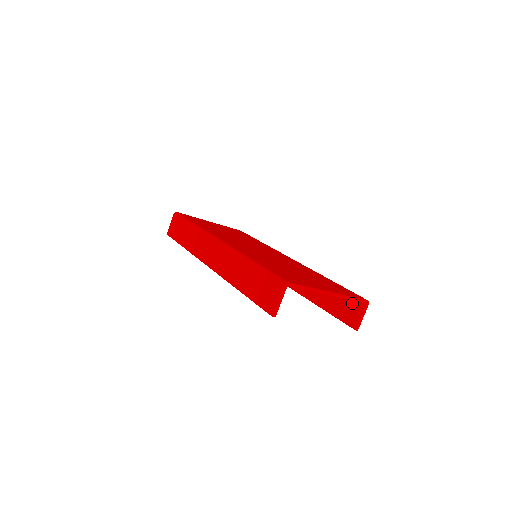
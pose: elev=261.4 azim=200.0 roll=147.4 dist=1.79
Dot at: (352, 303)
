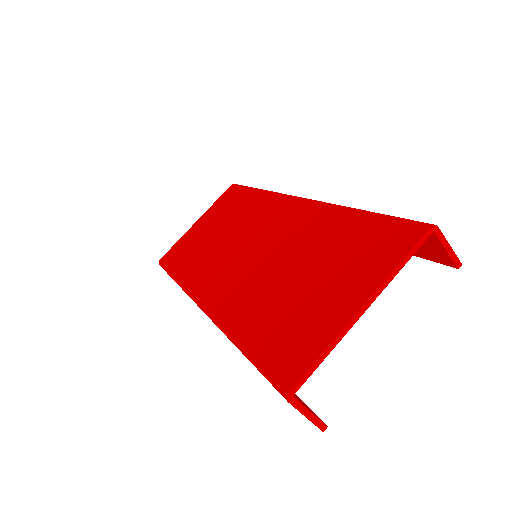
Dot at: occluded
